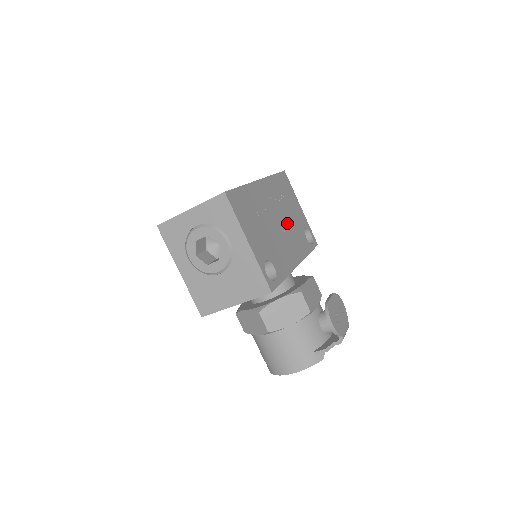
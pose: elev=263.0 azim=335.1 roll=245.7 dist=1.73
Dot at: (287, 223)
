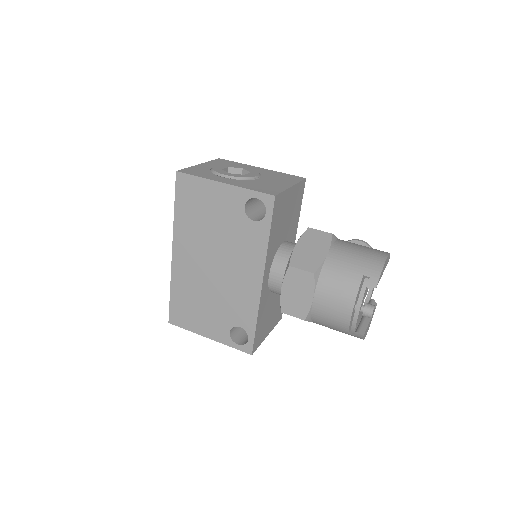
Dot at: occluded
